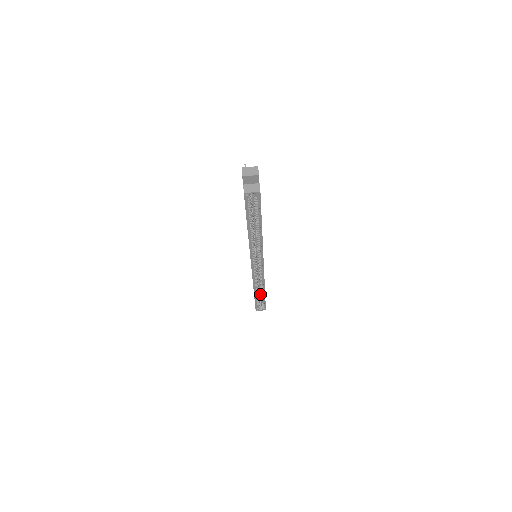
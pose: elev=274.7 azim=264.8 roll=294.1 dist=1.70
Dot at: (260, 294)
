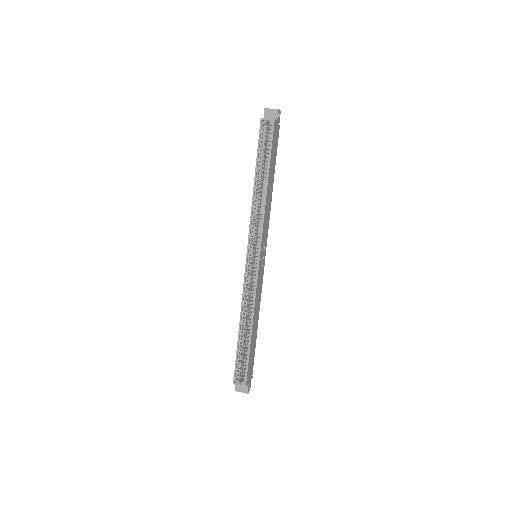
Dot at: occluded
